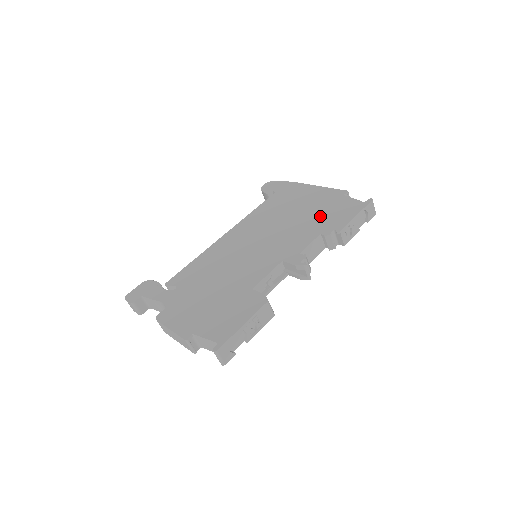
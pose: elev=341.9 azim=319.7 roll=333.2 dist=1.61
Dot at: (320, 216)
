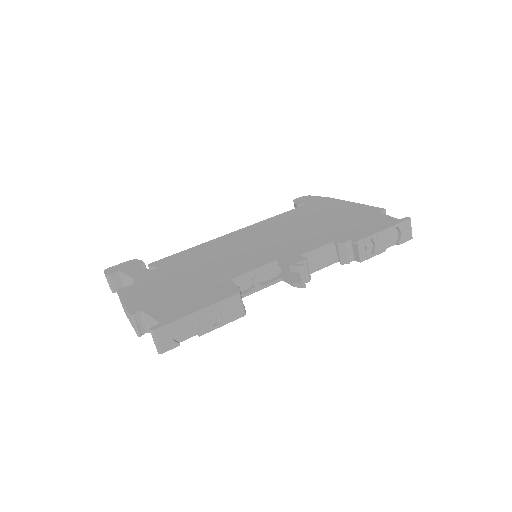
Dot at: (342, 226)
